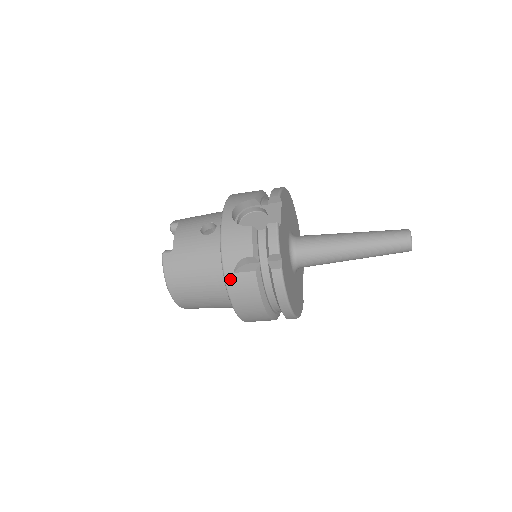
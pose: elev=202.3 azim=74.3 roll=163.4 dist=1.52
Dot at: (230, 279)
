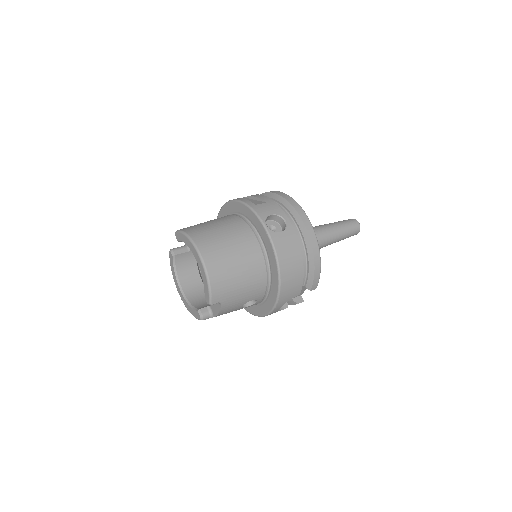
Dot at: occluded
